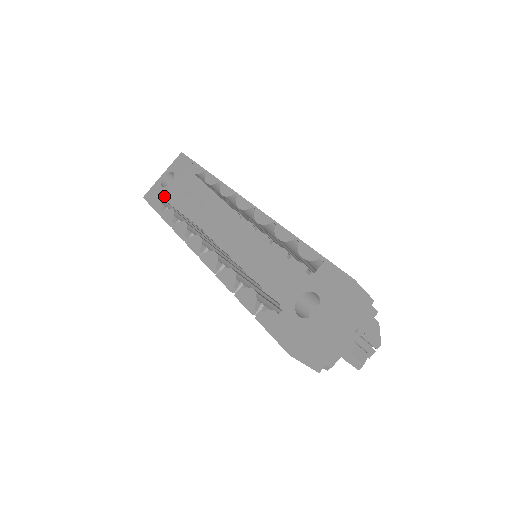
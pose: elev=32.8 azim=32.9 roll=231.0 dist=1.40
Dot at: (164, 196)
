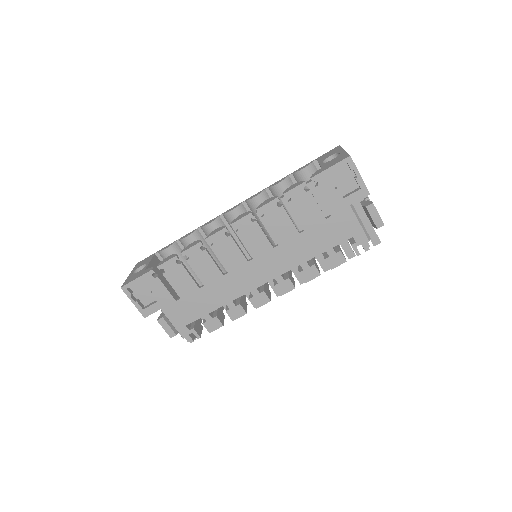
Dot at: occluded
